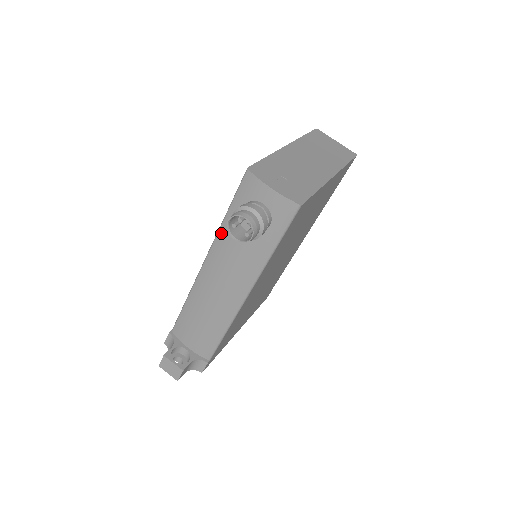
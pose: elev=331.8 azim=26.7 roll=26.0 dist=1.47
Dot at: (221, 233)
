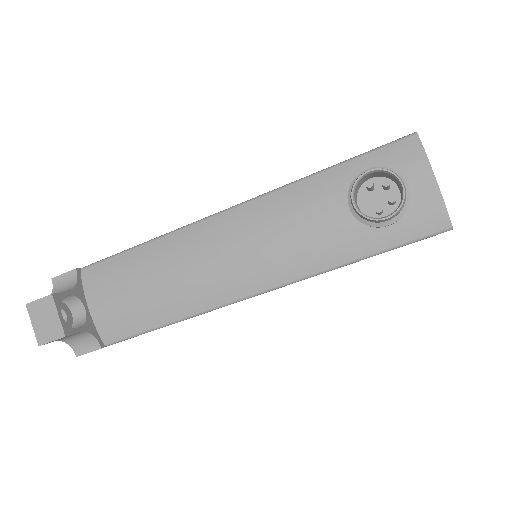
Dot at: (297, 187)
